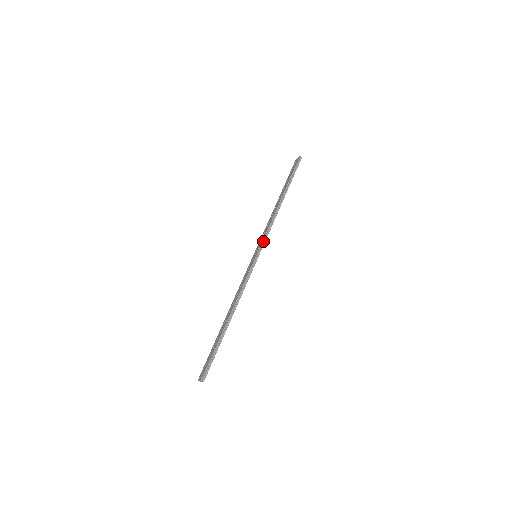
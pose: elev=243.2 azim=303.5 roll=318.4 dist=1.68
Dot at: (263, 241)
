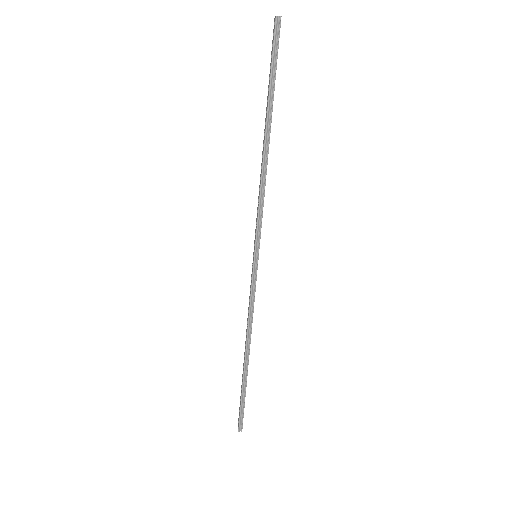
Dot at: (257, 233)
